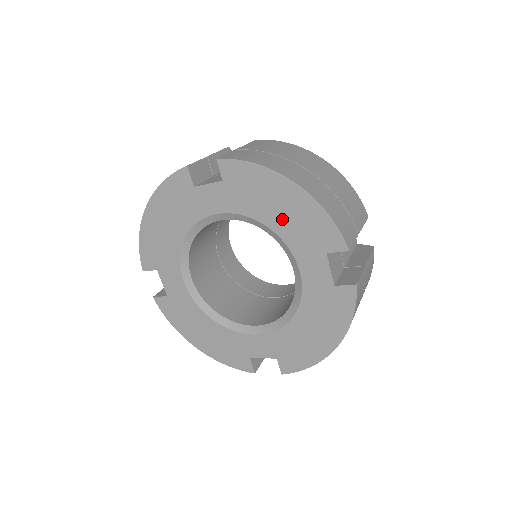
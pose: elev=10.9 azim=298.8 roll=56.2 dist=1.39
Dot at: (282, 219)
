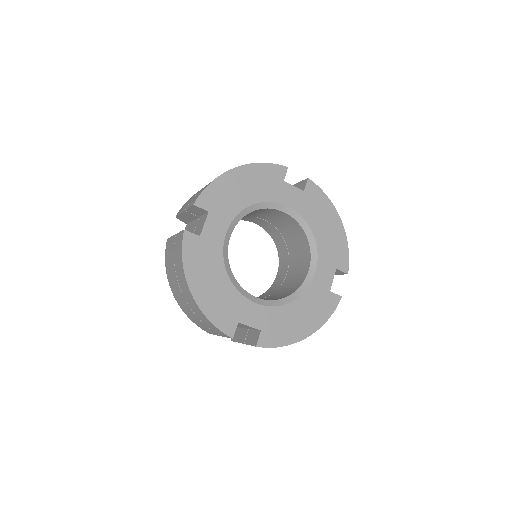
Dot at: (324, 235)
